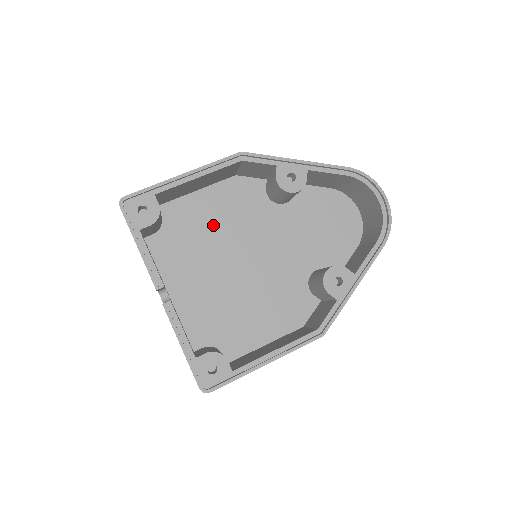
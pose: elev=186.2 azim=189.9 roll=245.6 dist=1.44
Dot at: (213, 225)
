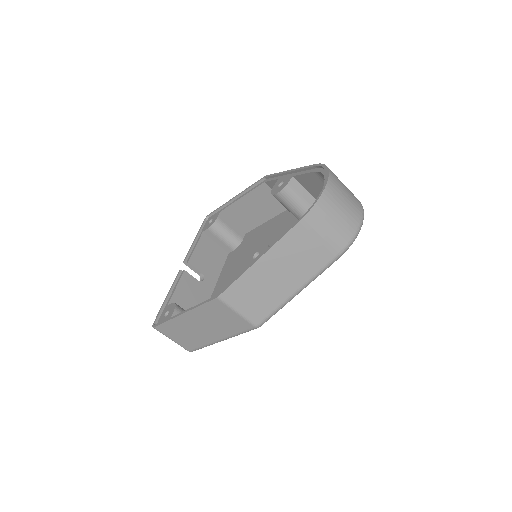
Dot at: (260, 242)
